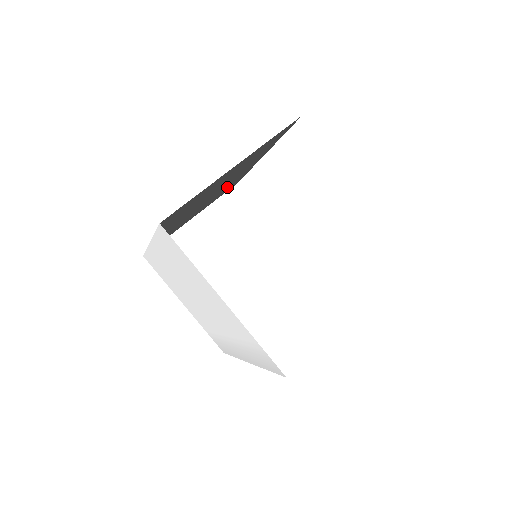
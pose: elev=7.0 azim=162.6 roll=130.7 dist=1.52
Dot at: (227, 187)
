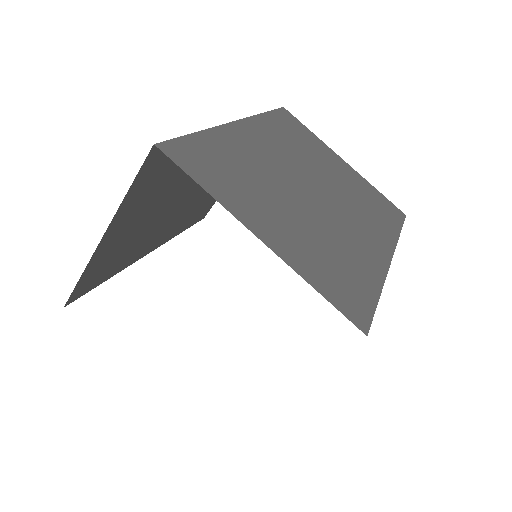
Dot at: occluded
